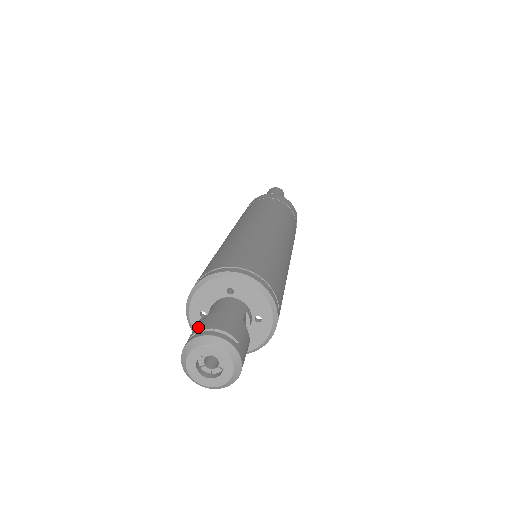
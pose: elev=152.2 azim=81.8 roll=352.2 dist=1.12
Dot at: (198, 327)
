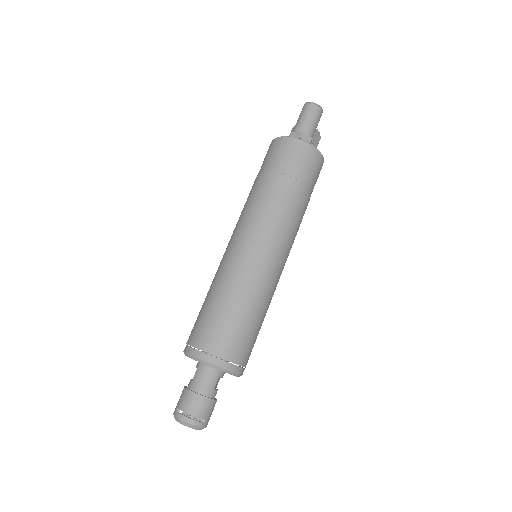
Dot at: (183, 404)
